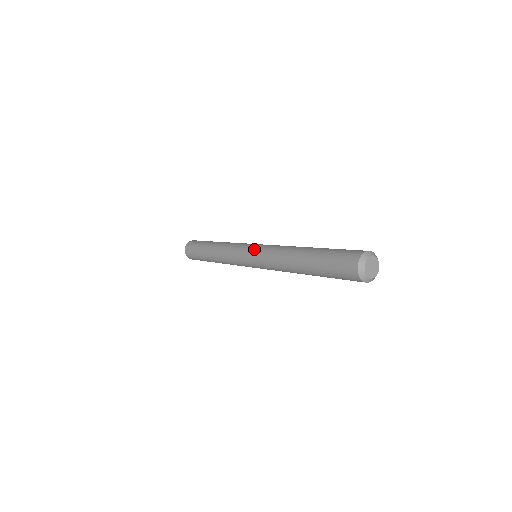
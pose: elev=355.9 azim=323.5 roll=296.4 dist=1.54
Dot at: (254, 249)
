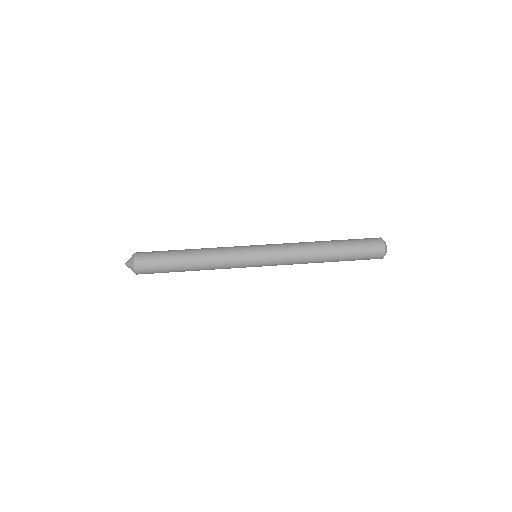
Dot at: (265, 247)
